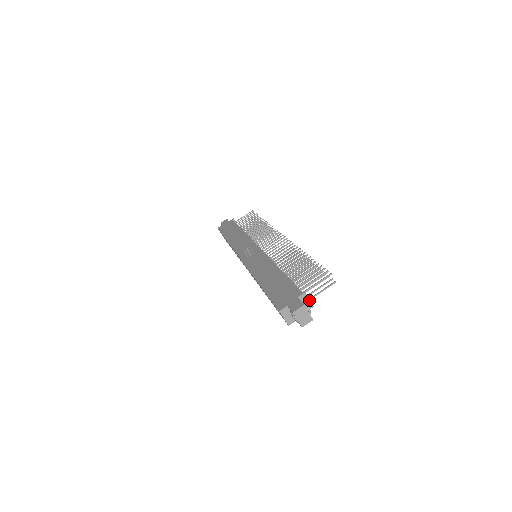
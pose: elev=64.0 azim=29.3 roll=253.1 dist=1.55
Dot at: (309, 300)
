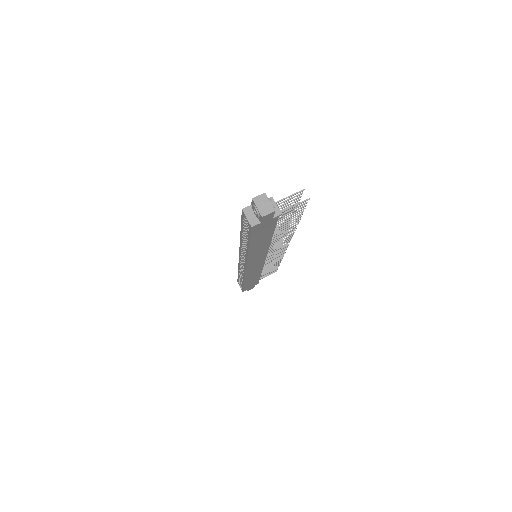
Dot at: (276, 206)
